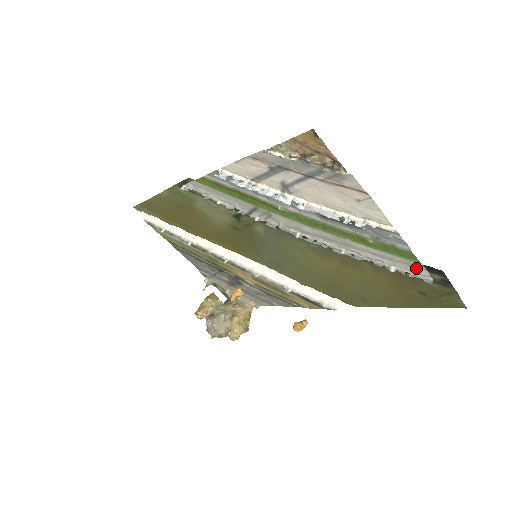
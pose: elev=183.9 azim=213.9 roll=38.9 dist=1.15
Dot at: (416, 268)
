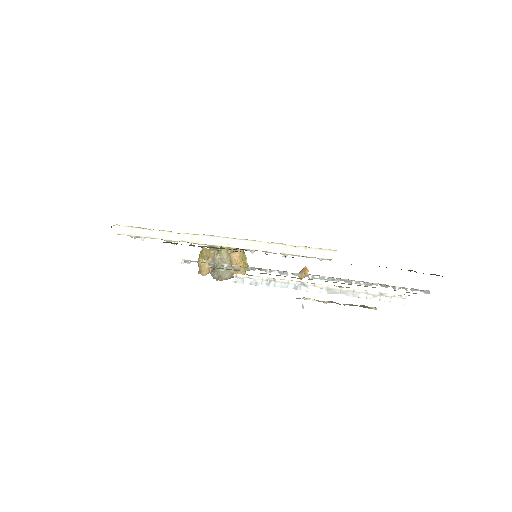
Dot at: (417, 290)
